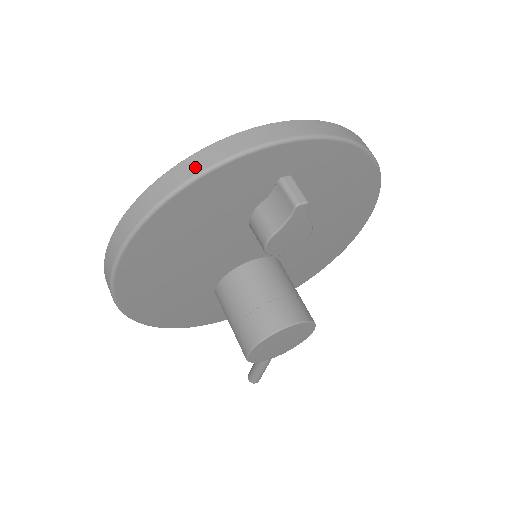
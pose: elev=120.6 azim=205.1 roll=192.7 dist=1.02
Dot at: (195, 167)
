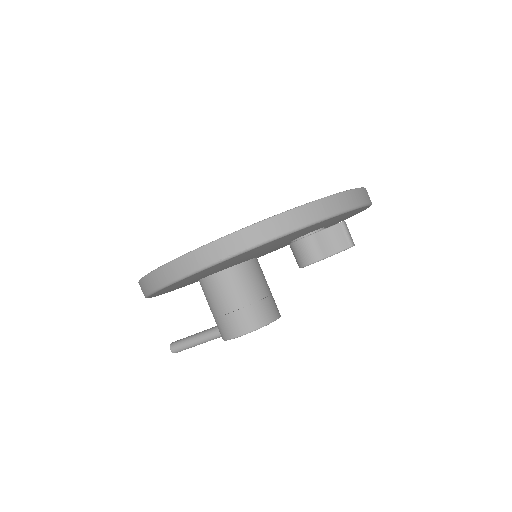
Dot at: (337, 206)
